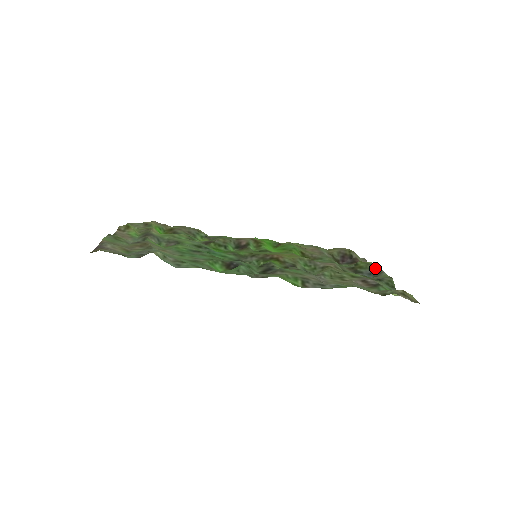
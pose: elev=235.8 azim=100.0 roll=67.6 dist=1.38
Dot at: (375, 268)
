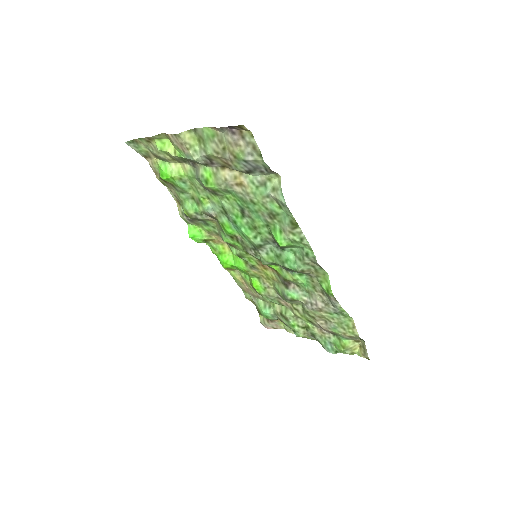
Dot at: occluded
